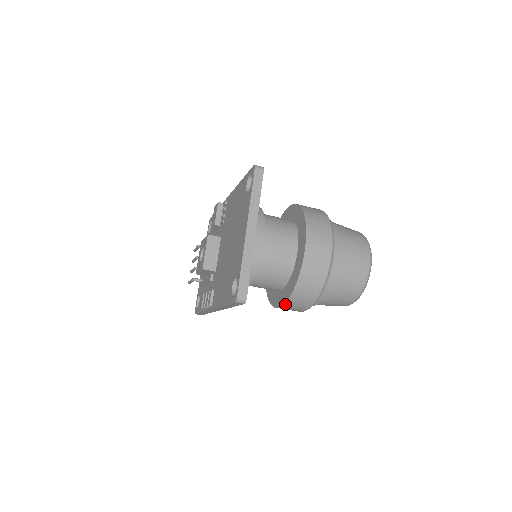
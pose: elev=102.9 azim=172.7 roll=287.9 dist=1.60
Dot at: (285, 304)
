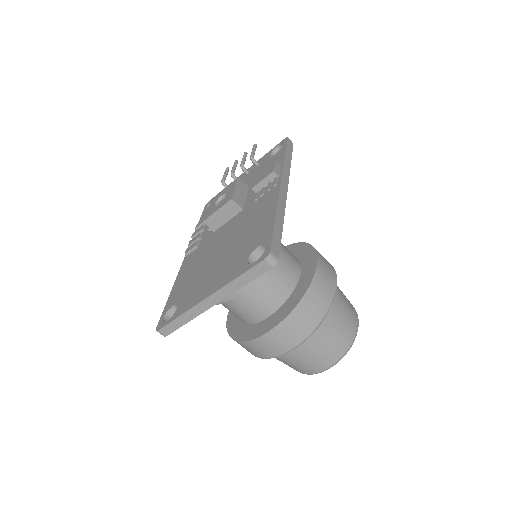
Dot at: (228, 327)
